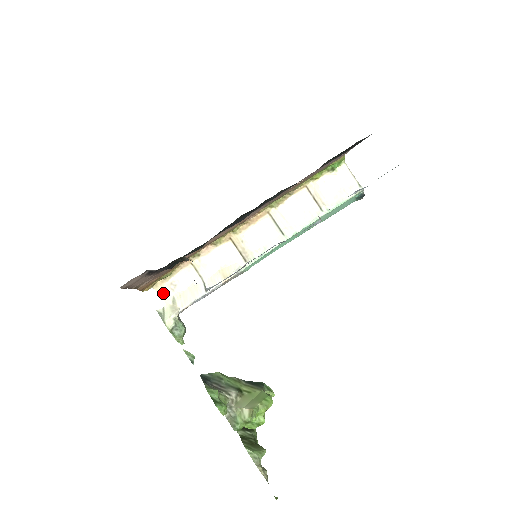
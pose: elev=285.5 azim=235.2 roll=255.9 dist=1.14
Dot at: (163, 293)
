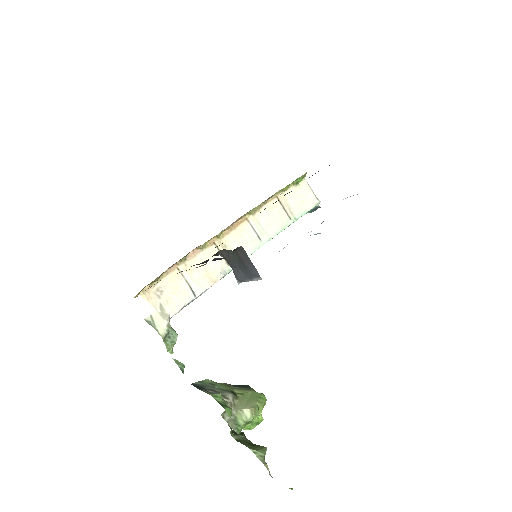
Dot at: (150, 300)
